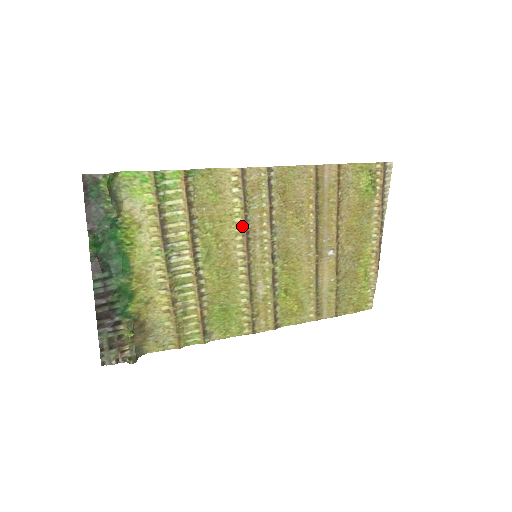
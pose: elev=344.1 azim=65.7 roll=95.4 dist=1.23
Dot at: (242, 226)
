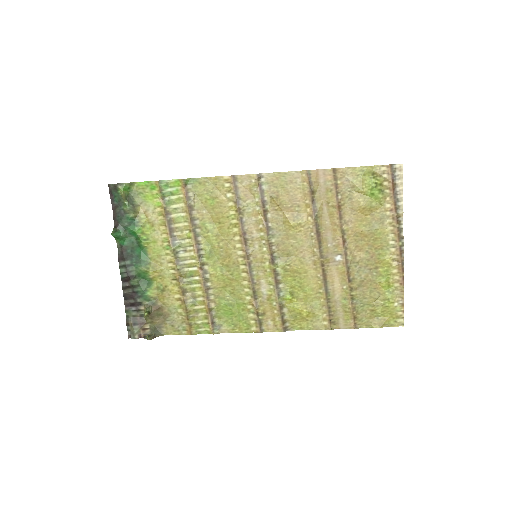
Dot at: (238, 227)
